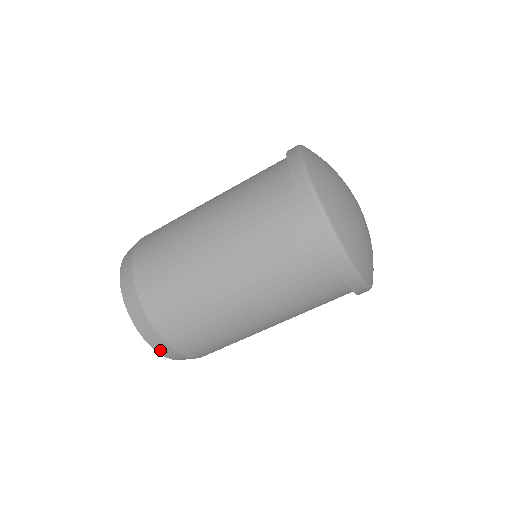
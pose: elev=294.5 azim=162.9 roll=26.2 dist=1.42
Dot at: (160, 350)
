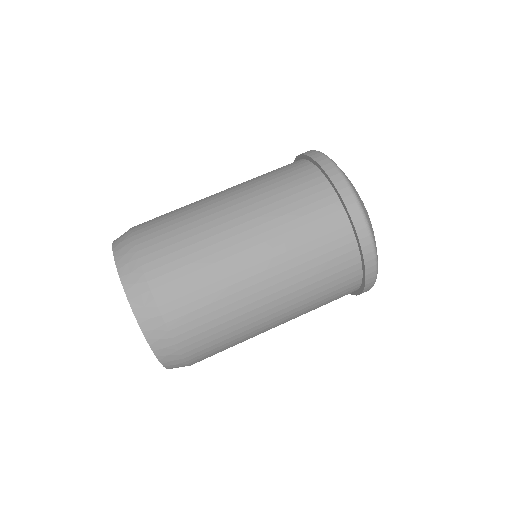
Dot at: (167, 363)
